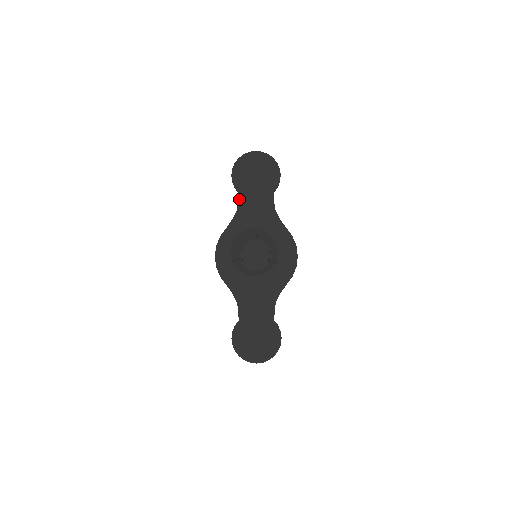
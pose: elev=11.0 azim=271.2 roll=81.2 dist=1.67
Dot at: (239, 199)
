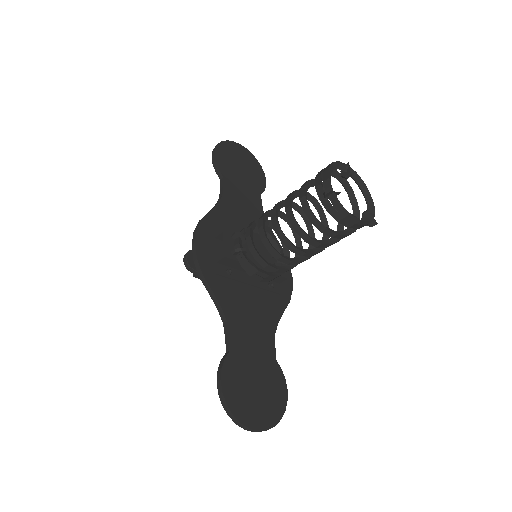
Dot at: (224, 184)
